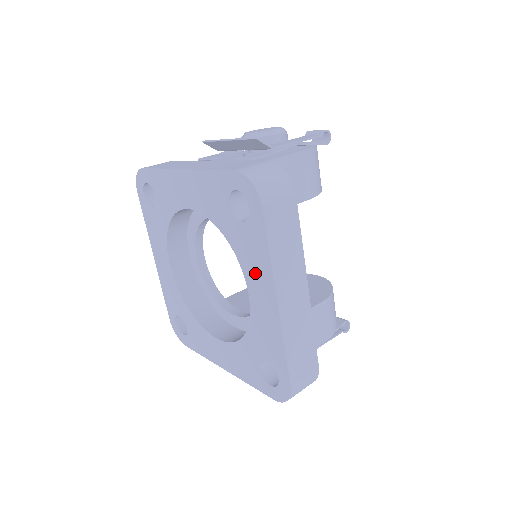
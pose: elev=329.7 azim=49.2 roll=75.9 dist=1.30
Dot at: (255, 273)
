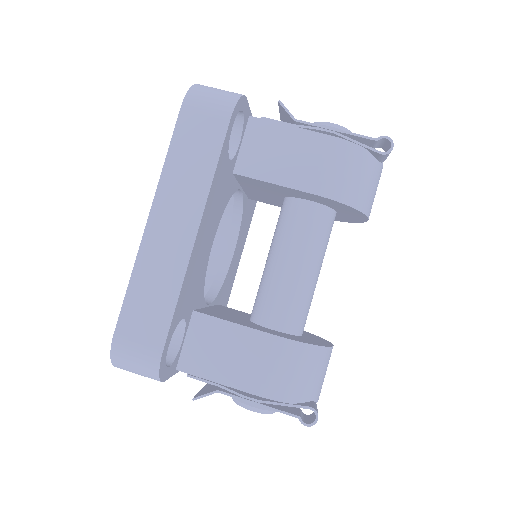
Dot at: occluded
